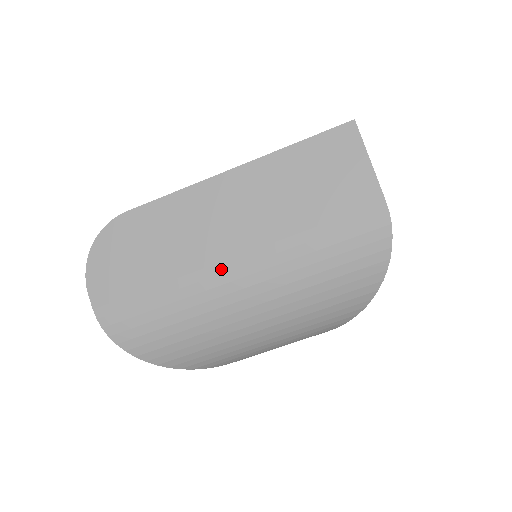
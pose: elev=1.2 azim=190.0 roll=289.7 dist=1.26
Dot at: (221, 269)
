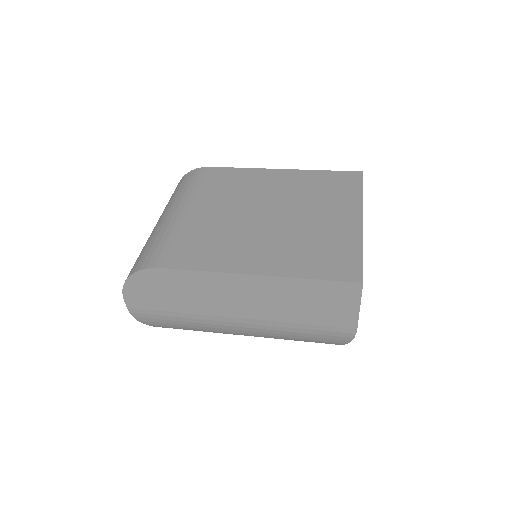
Dot at: (228, 320)
